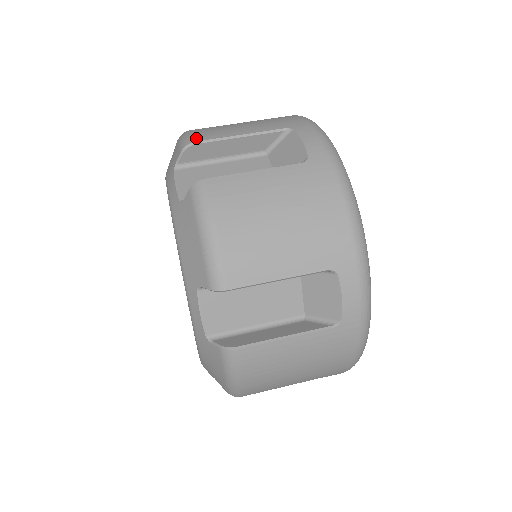
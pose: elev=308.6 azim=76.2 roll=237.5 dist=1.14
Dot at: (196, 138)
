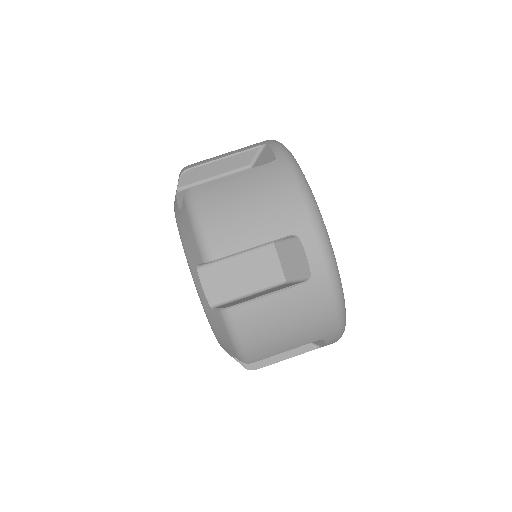
Dot at: (215, 253)
